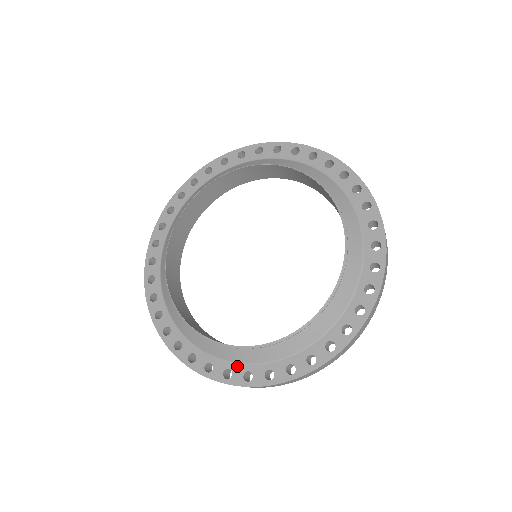
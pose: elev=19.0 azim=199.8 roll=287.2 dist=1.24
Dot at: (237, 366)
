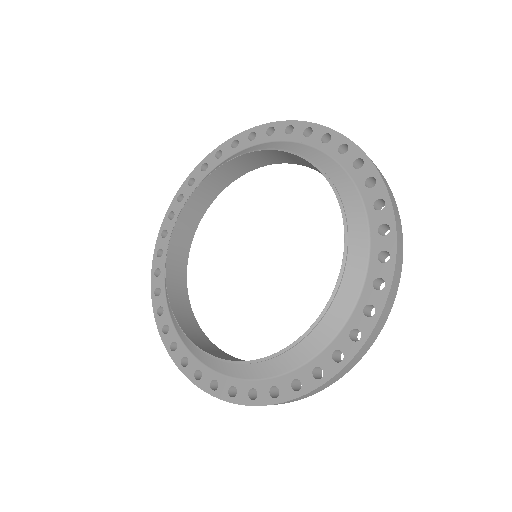
Dot at: (168, 314)
